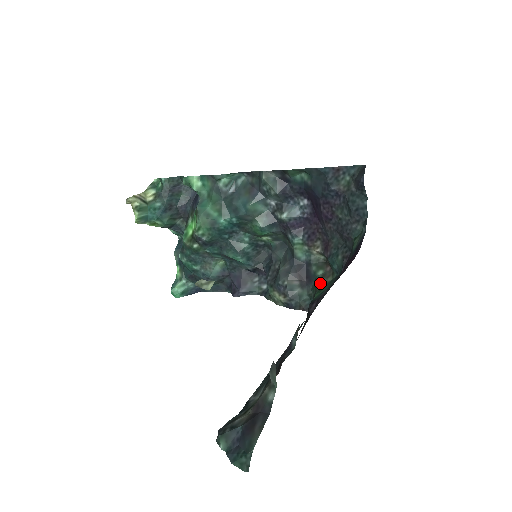
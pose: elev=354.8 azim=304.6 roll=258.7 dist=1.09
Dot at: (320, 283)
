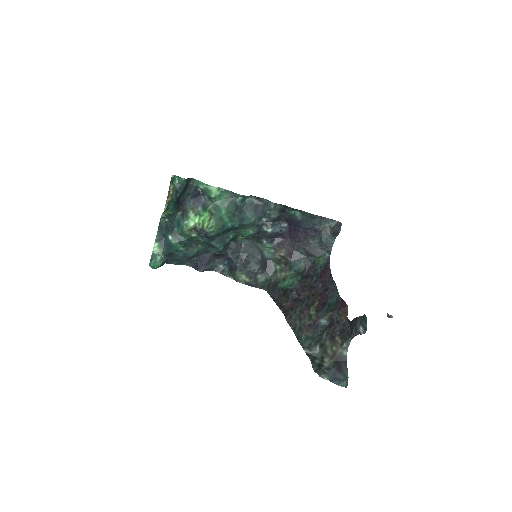
Dot at: (281, 275)
